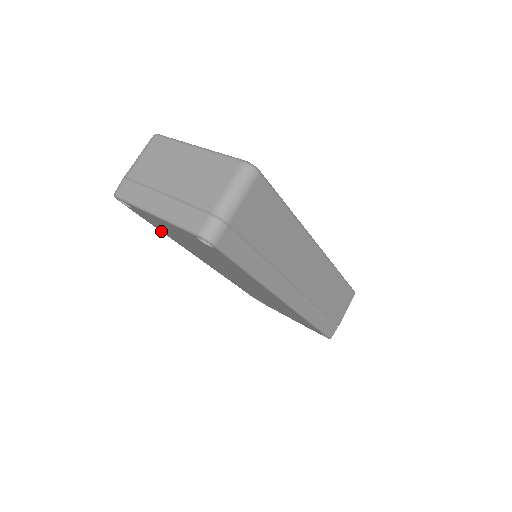
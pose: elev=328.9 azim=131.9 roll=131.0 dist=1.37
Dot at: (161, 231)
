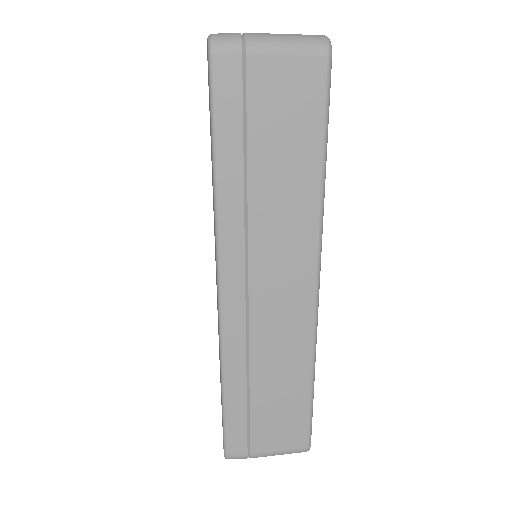
Dot at: occluded
